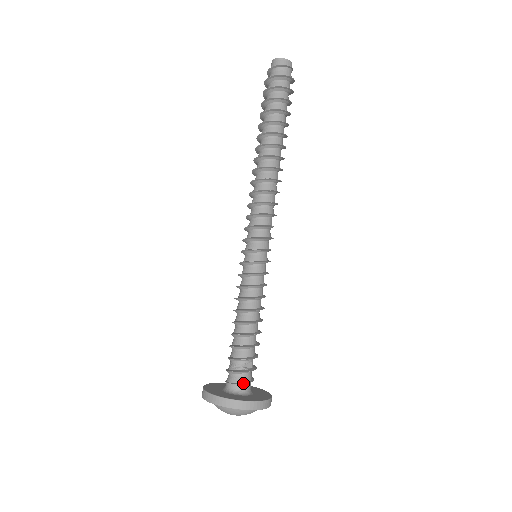
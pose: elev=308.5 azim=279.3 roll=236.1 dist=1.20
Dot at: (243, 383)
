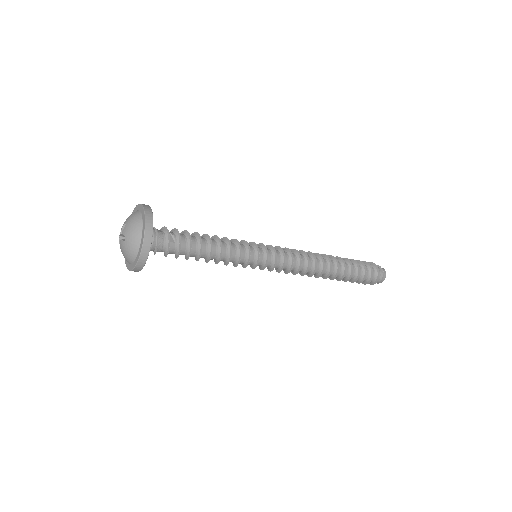
Dot at: (157, 231)
